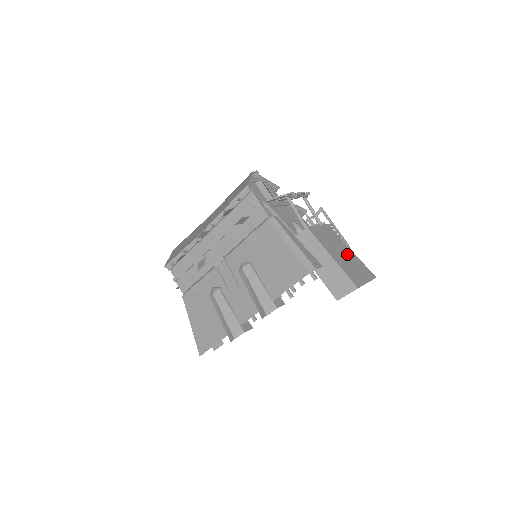
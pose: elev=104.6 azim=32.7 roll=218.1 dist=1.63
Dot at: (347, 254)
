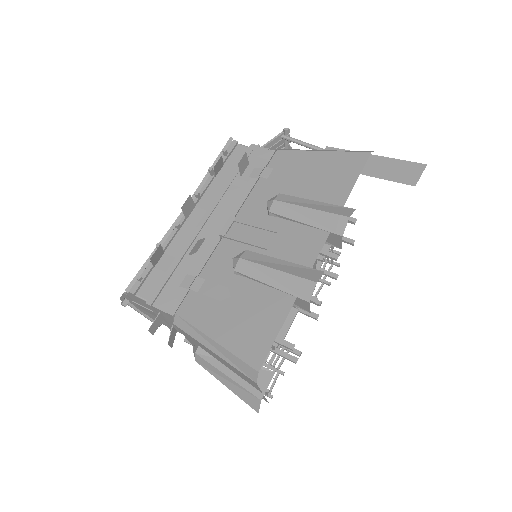
Dot at: occluded
